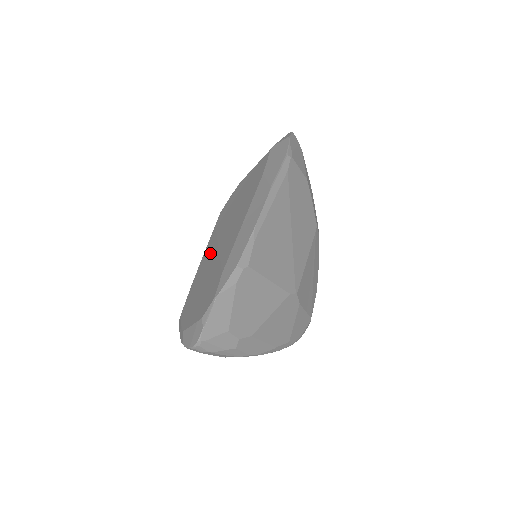
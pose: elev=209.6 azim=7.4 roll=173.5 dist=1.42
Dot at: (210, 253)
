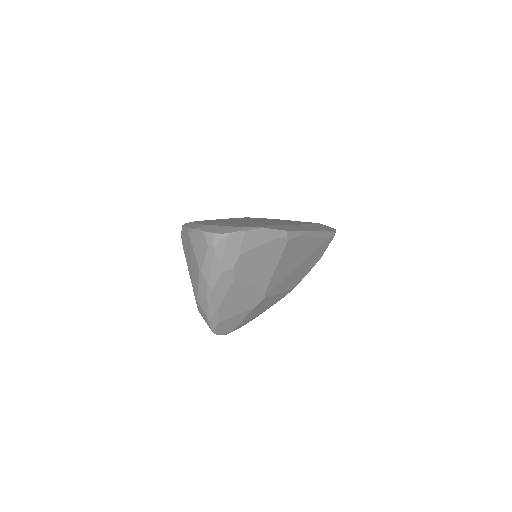
Dot at: (241, 220)
